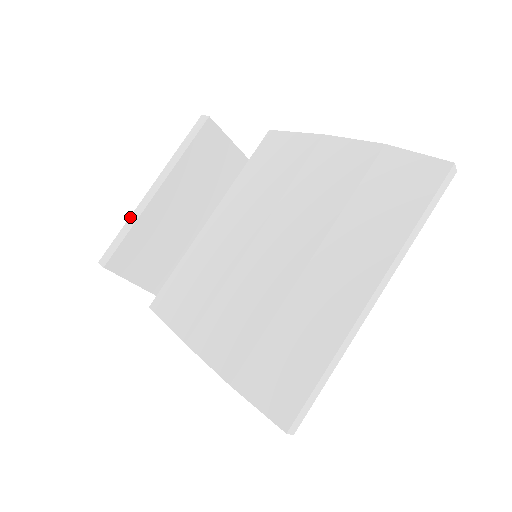
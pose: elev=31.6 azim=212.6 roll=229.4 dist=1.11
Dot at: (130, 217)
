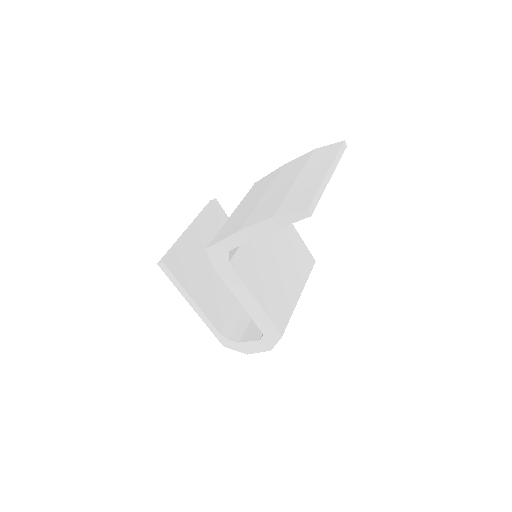
Dot at: (175, 242)
